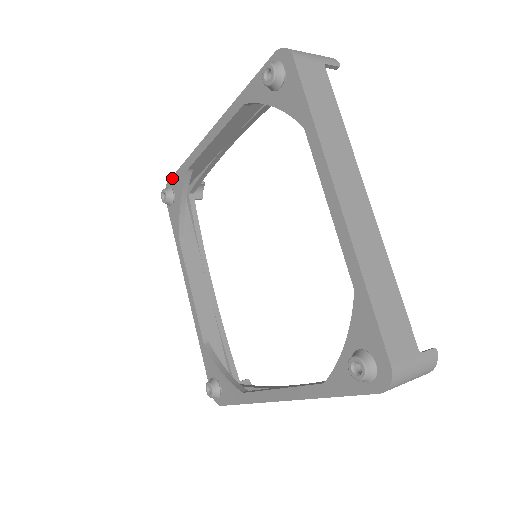
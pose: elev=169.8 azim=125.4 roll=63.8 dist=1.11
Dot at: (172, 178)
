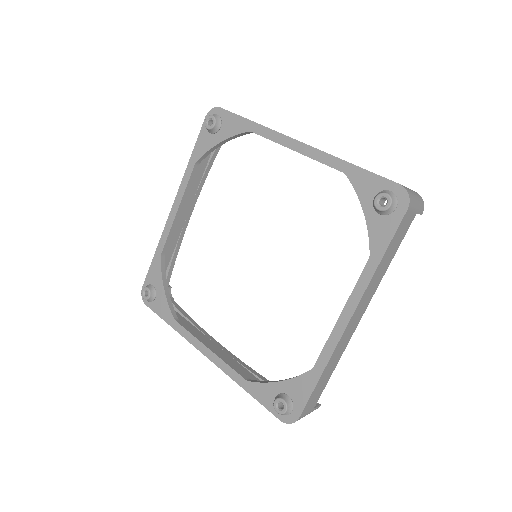
Dot at: (228, 112)
